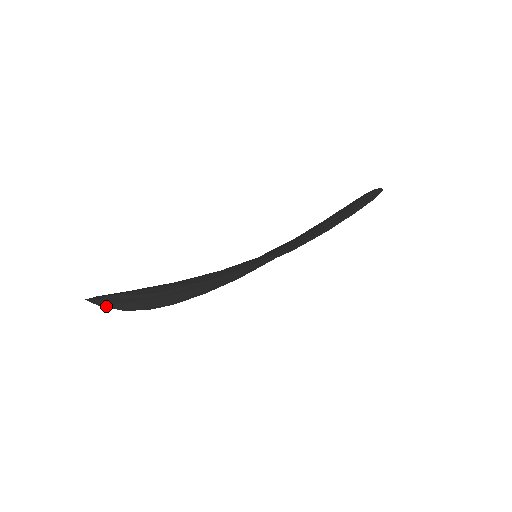
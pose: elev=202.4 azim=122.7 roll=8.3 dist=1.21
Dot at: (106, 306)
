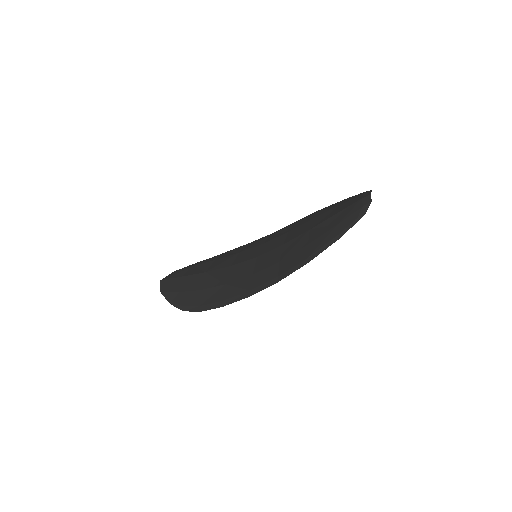
Dot at: occluded
